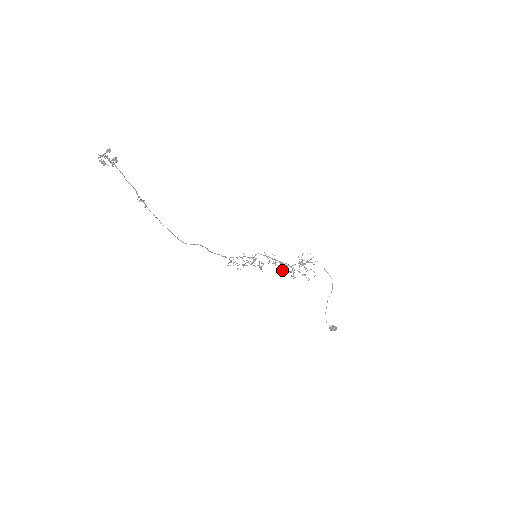
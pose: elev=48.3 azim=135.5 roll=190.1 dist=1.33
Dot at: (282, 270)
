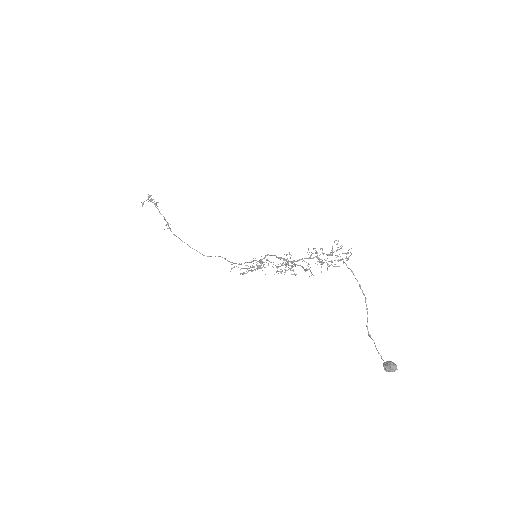
Dot at: (276, 267)
